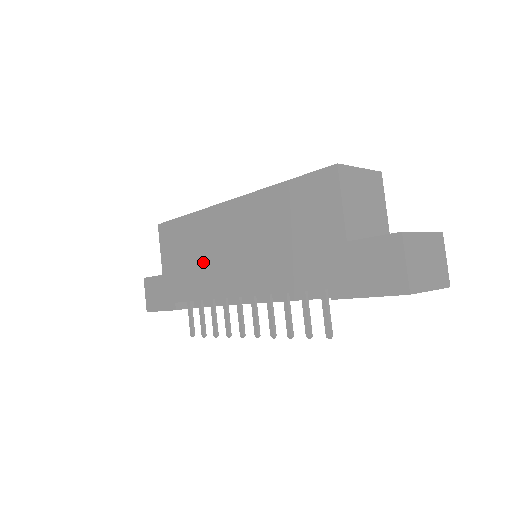
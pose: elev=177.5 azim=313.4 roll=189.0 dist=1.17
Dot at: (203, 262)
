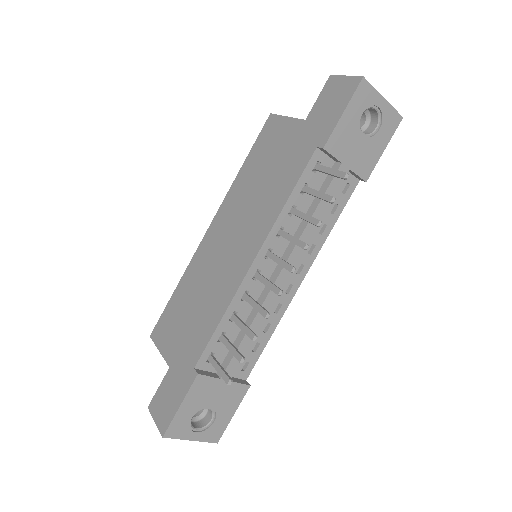
Dot at: (208, 290)
